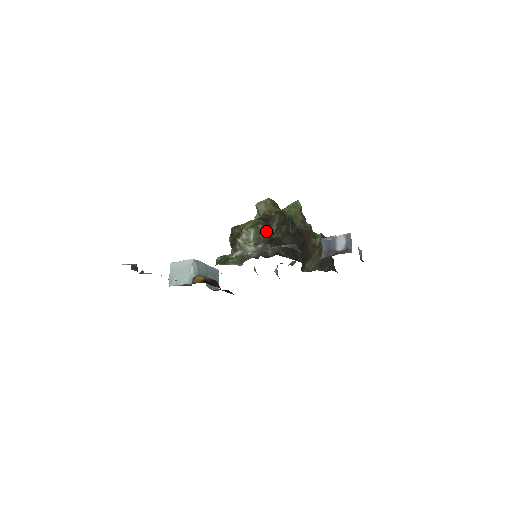
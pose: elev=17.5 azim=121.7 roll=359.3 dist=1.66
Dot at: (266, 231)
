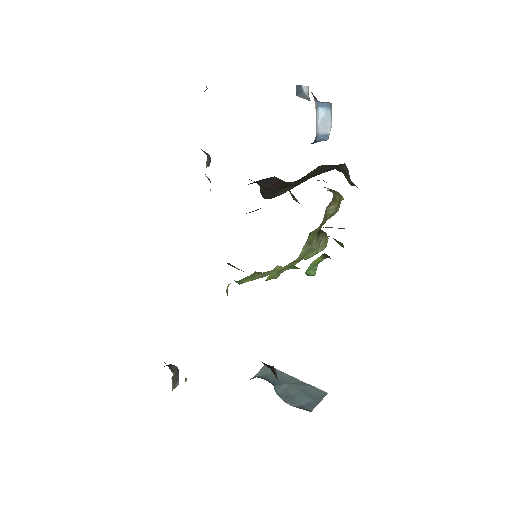
Dot at: occluded
